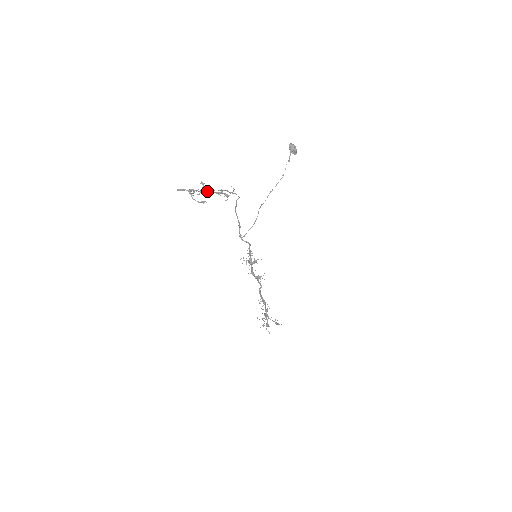
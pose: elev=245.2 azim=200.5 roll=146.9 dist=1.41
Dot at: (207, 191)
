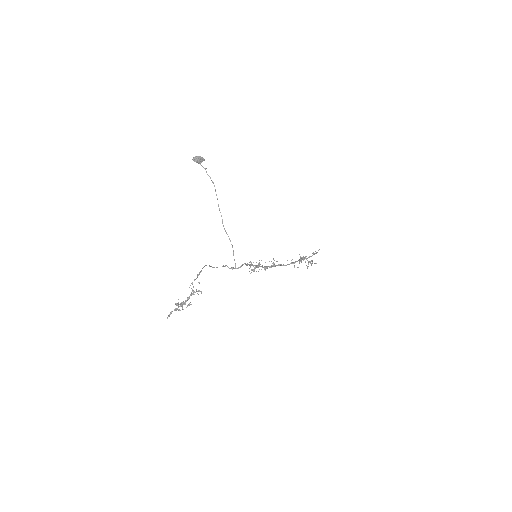
Dot at: (185, 304)
